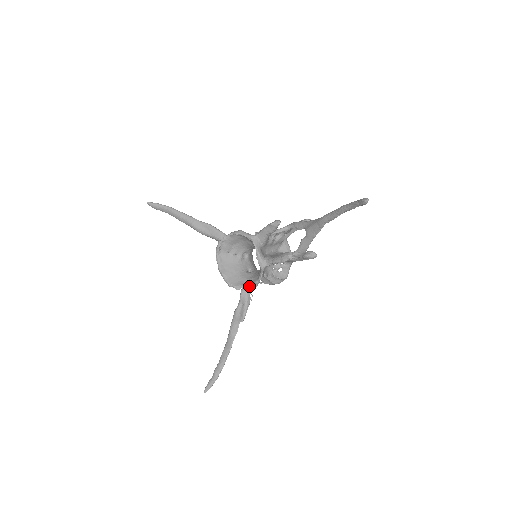
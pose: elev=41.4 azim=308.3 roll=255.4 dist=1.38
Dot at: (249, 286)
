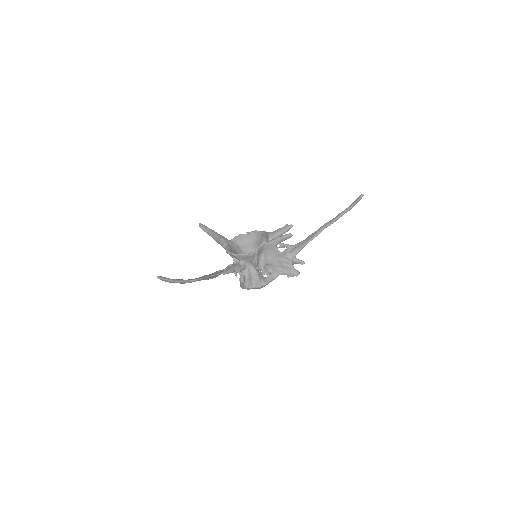
Dot at: (238, 266)
